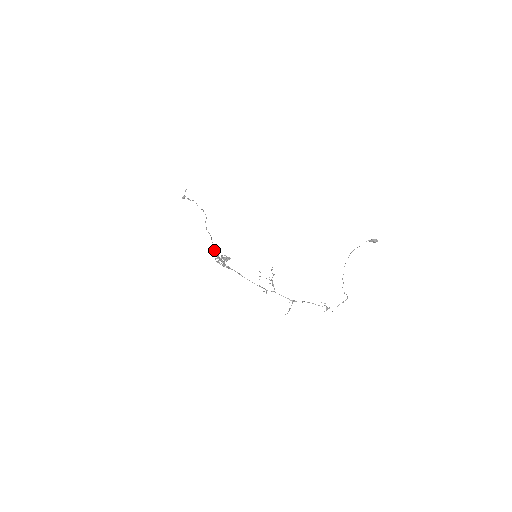
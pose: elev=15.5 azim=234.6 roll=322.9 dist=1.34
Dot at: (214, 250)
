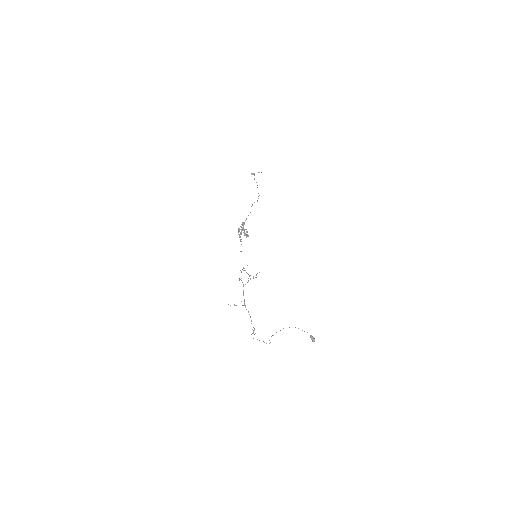
Dot at: occluded
